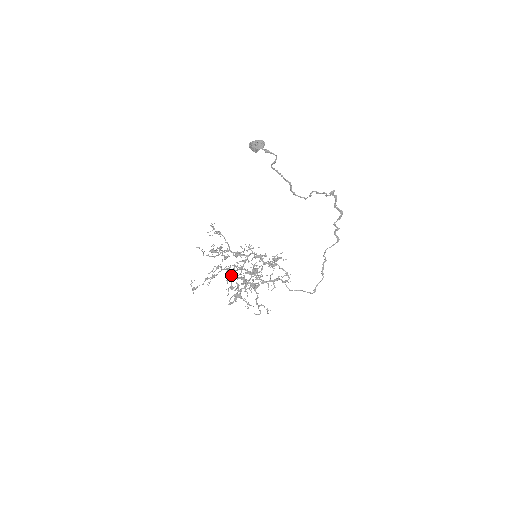
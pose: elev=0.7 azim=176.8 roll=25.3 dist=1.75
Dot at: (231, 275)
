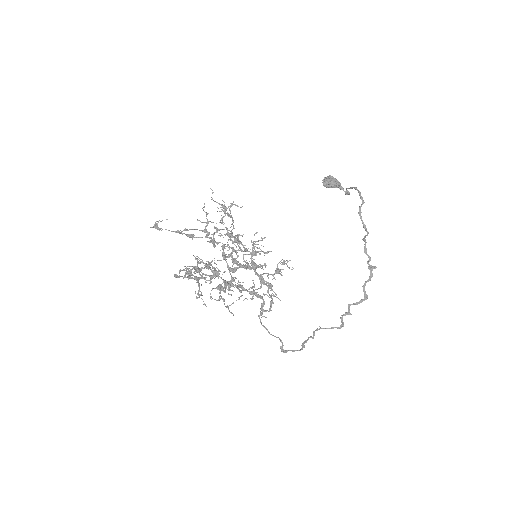
Dot at: (202, 260)
